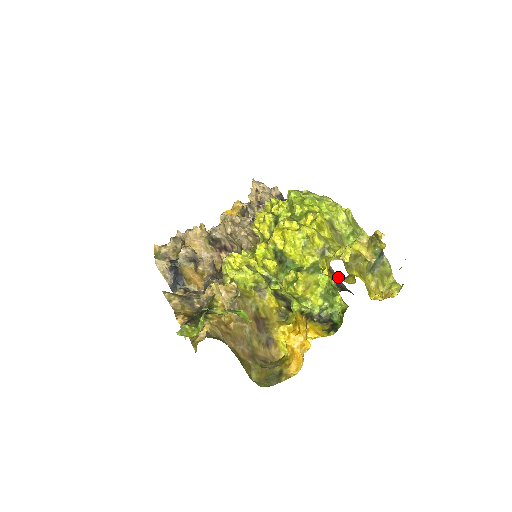
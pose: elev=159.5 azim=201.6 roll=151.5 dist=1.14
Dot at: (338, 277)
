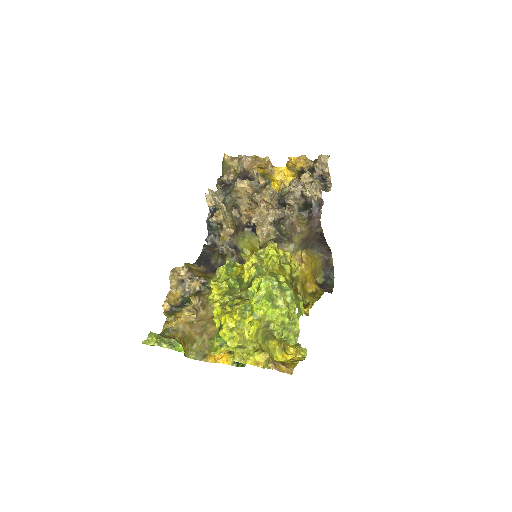
Dot at: (312, 289)
